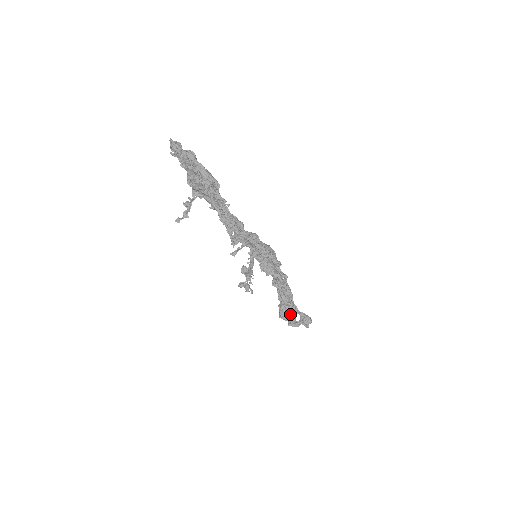
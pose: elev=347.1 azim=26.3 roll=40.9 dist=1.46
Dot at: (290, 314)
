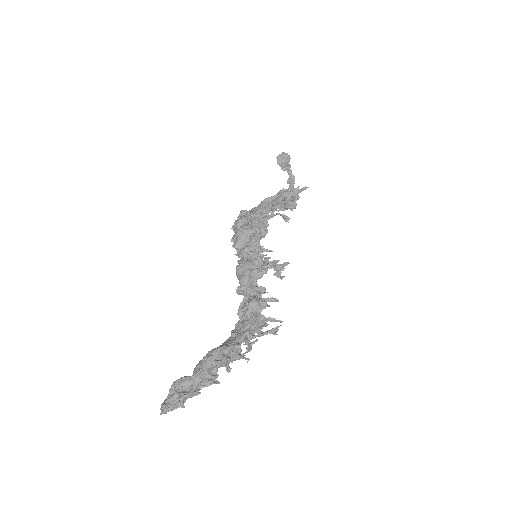
Dot at: occluded
